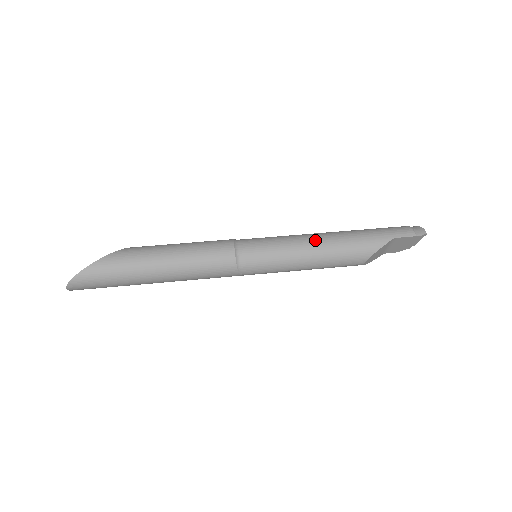
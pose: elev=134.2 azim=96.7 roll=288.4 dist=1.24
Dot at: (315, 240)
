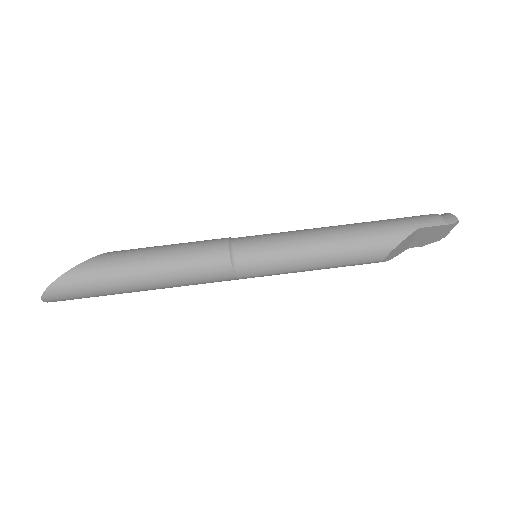
Dot at: (324, 234)
